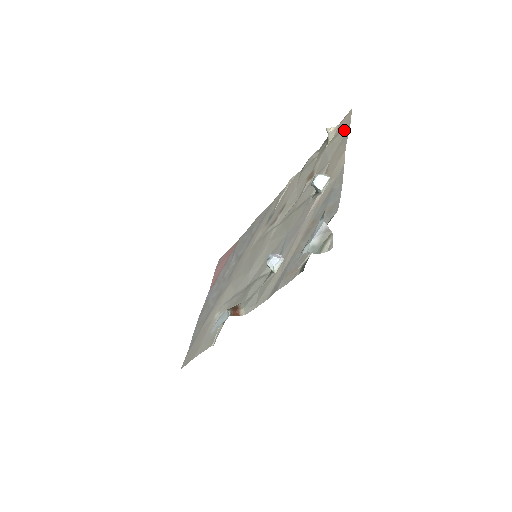
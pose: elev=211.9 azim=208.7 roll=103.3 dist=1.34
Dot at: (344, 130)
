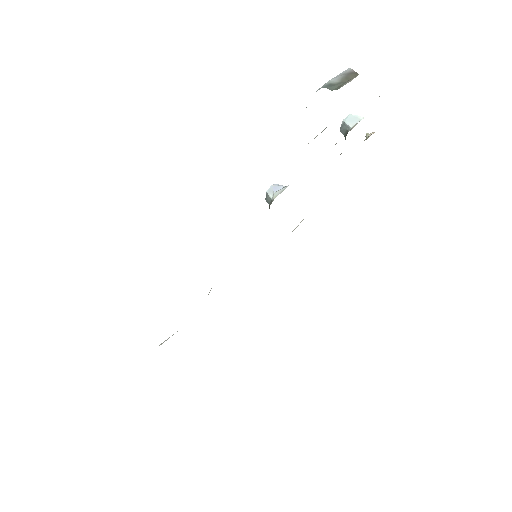
Dot at: occluded
